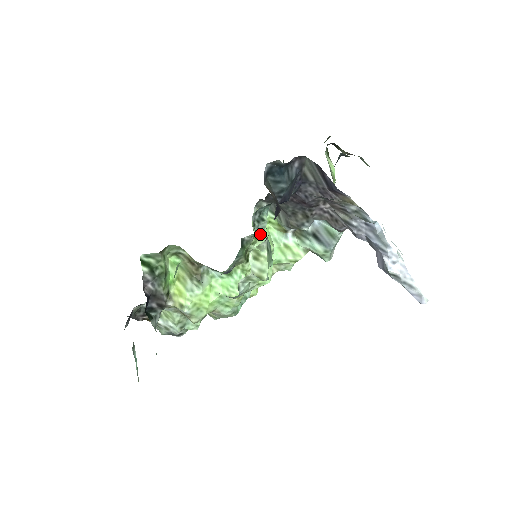
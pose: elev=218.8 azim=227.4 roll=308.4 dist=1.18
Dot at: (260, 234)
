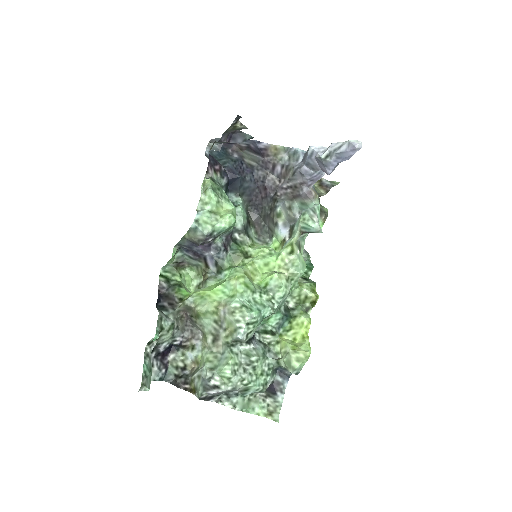
Dot at: occluded
